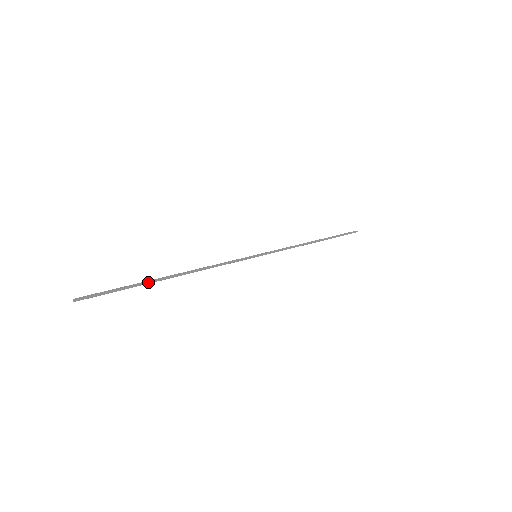
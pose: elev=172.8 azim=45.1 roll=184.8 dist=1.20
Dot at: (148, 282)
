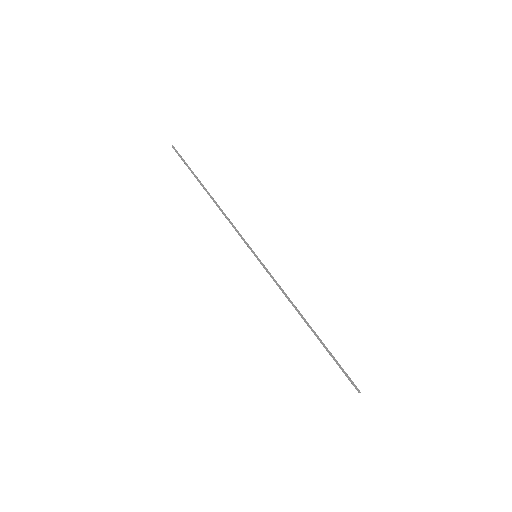
Dot at: (198, 179)
